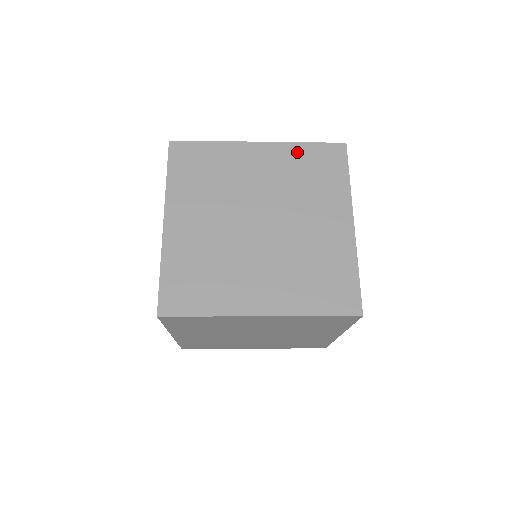
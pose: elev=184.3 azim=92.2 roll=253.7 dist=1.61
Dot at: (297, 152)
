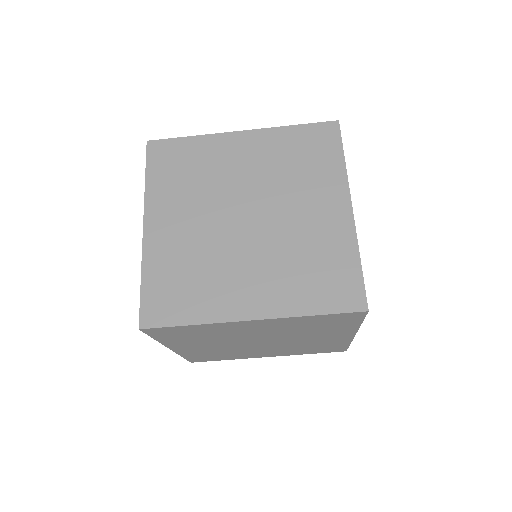
Dot at: occluded
